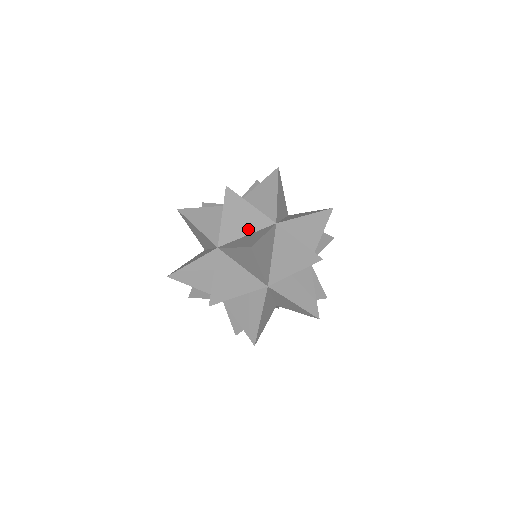
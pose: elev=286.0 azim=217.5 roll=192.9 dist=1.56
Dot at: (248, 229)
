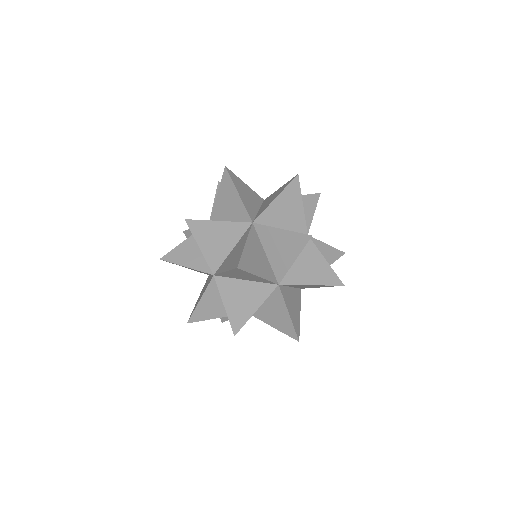
Dot at: (286, 224)
